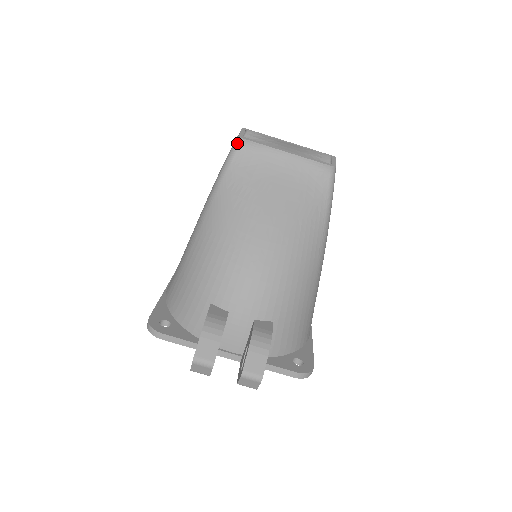
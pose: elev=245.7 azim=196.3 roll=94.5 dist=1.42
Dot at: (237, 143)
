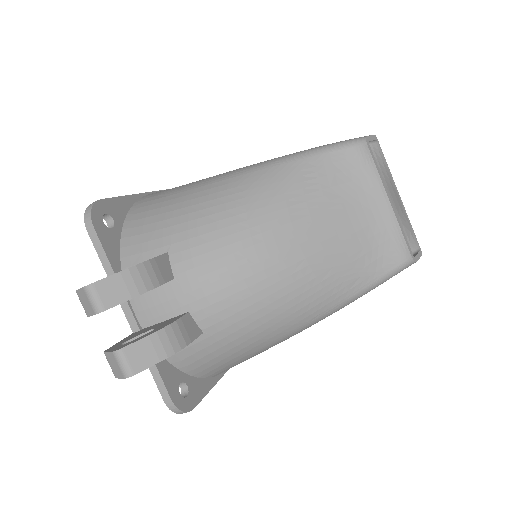
Dot at: (357, 141)
